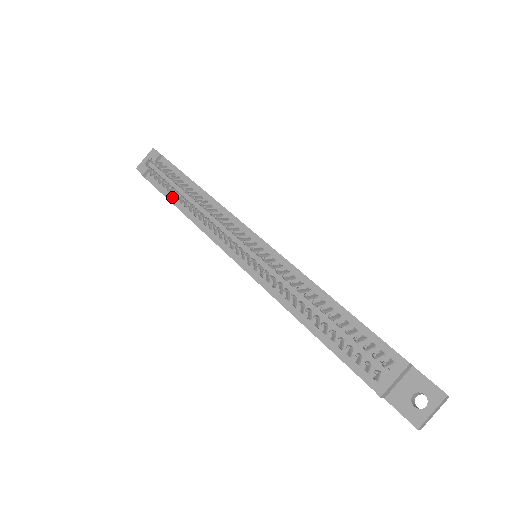
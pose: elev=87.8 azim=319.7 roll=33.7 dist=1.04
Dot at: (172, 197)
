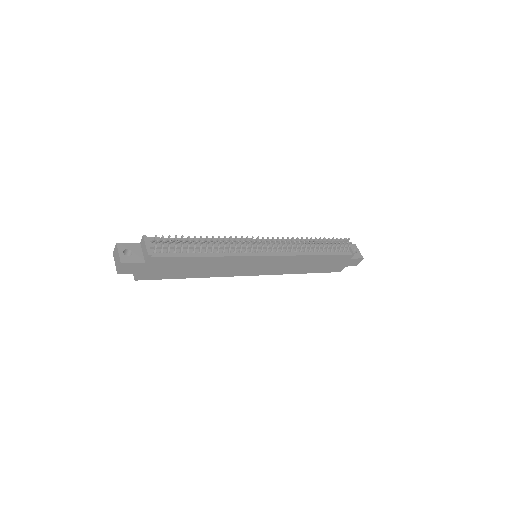
Dot at: (190, 254)
